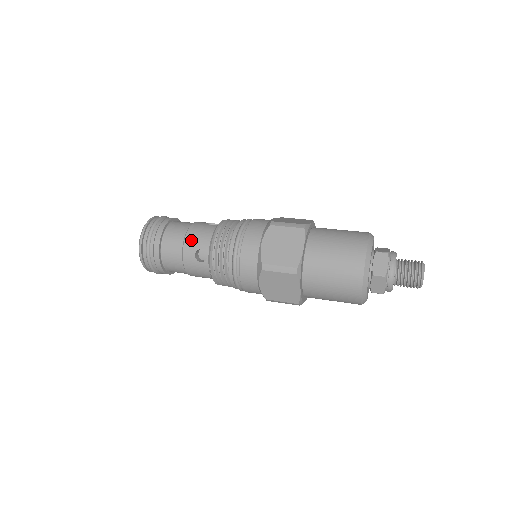
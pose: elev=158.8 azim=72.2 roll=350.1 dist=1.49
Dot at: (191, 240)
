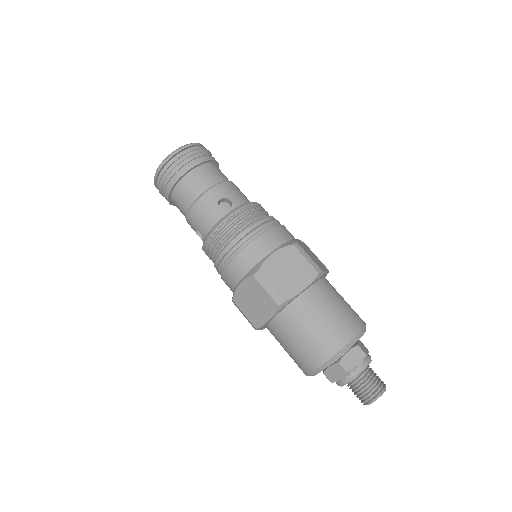
Dot at: (193, 217)
